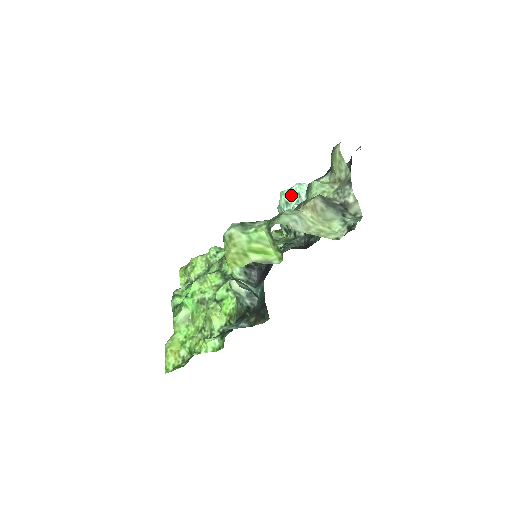
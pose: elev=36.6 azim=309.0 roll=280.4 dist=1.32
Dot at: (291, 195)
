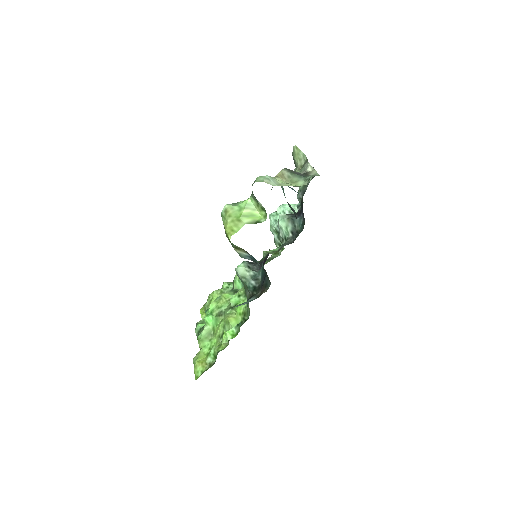
Dot at: (278, 214)
